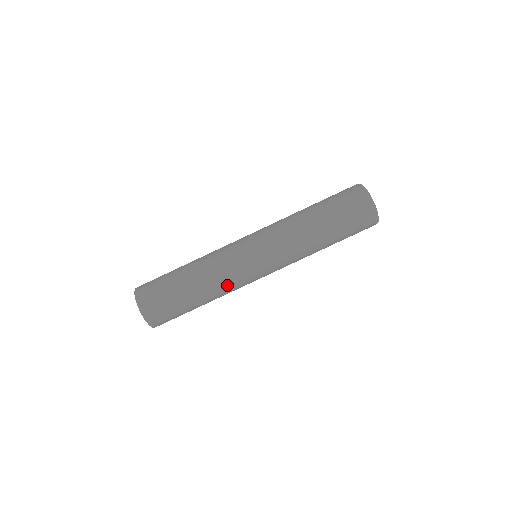
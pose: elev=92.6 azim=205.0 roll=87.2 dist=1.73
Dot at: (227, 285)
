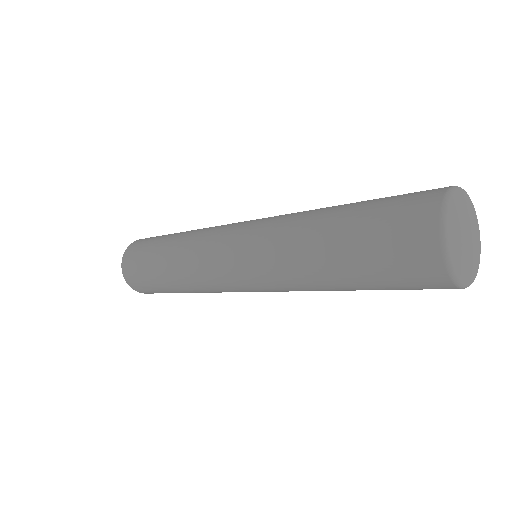
Dot at: (194, 273)
